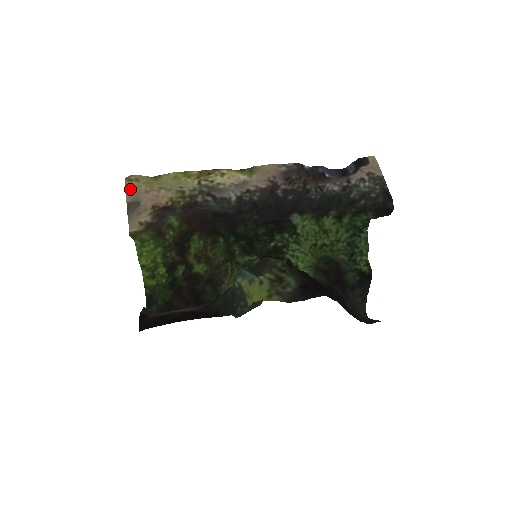
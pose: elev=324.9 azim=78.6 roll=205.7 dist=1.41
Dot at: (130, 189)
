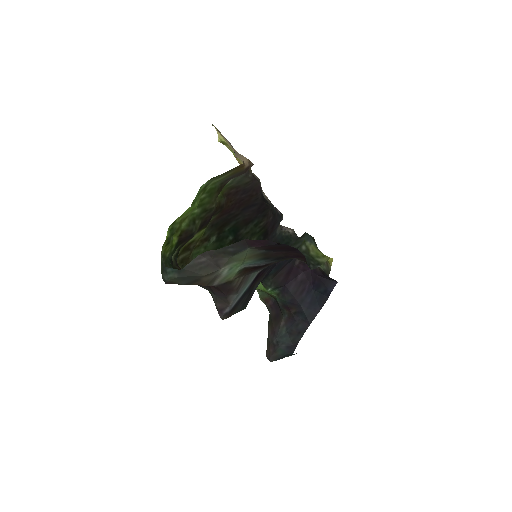
Dot at: occluded
